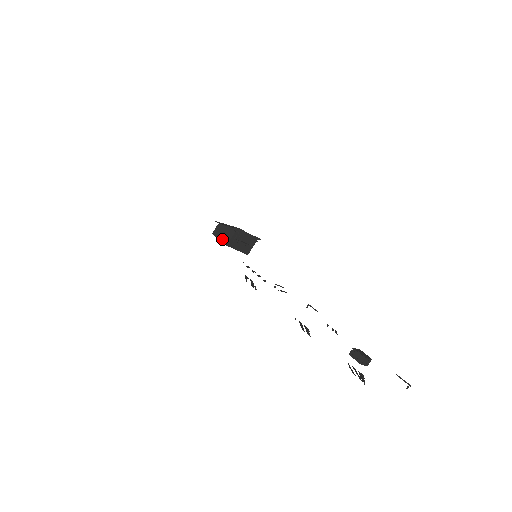
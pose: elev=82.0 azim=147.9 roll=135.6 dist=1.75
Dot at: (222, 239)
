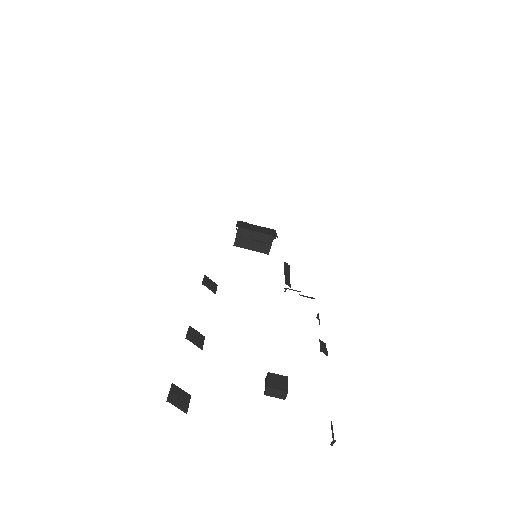
Dot at: occluded
